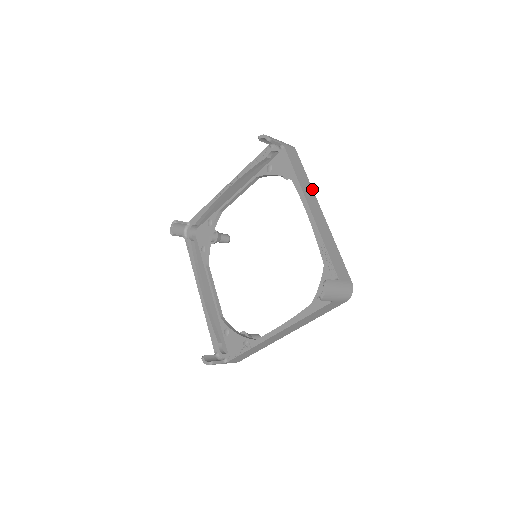
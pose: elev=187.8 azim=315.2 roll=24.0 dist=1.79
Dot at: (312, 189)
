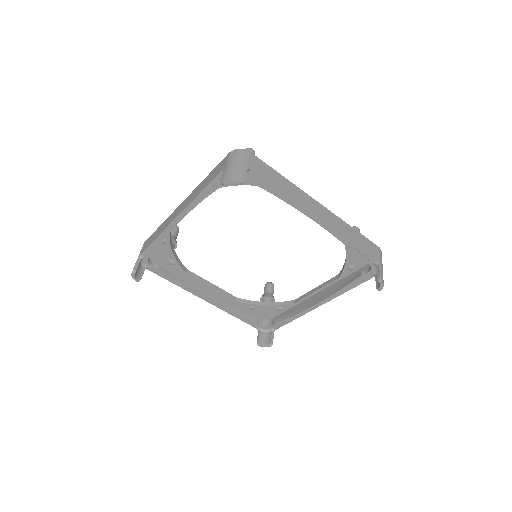
Dot at: (298, 188)
